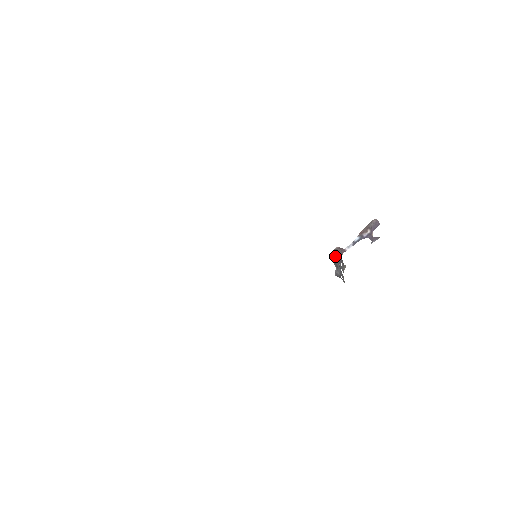
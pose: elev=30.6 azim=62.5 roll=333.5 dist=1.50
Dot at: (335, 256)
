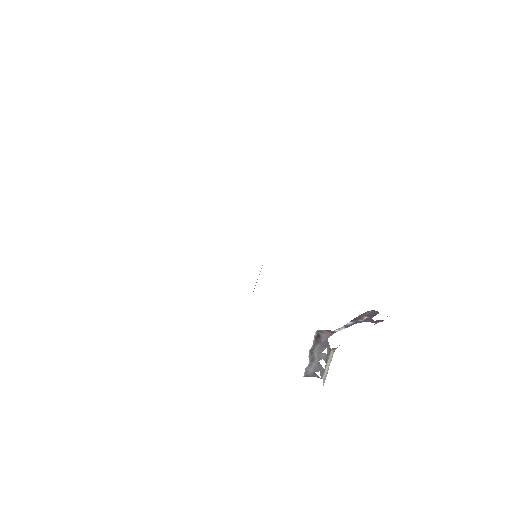
Dot at: (315, 342)
